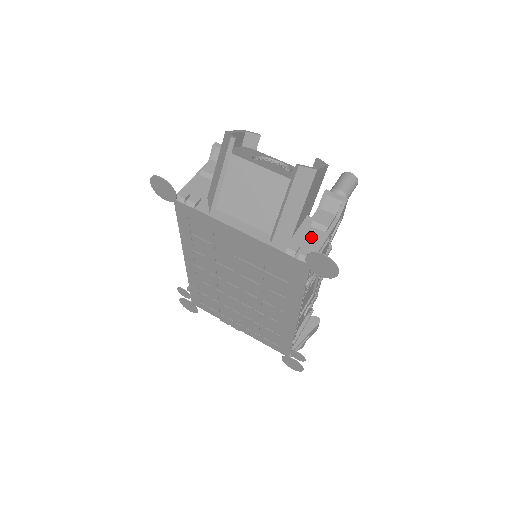
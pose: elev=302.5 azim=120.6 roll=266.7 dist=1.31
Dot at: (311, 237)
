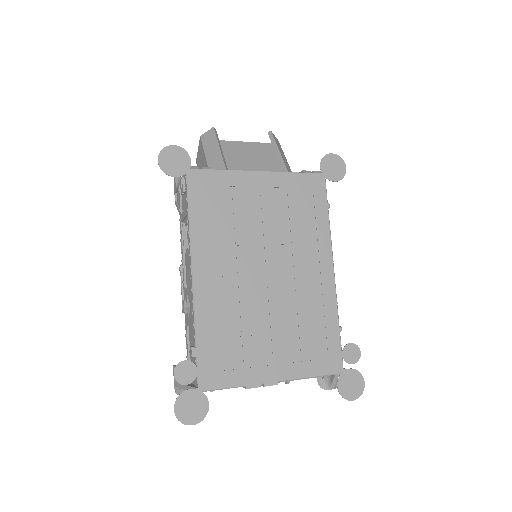
Dot at: occluded
